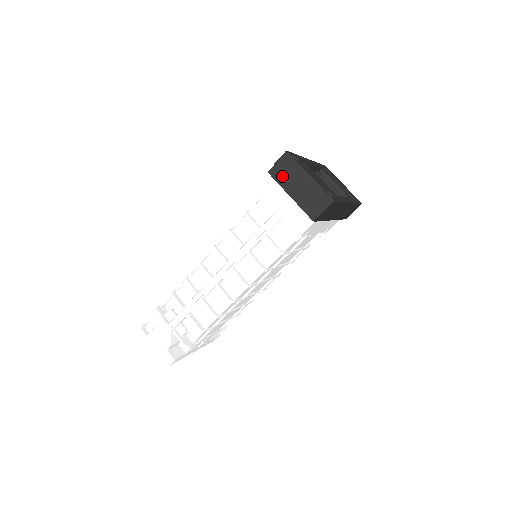
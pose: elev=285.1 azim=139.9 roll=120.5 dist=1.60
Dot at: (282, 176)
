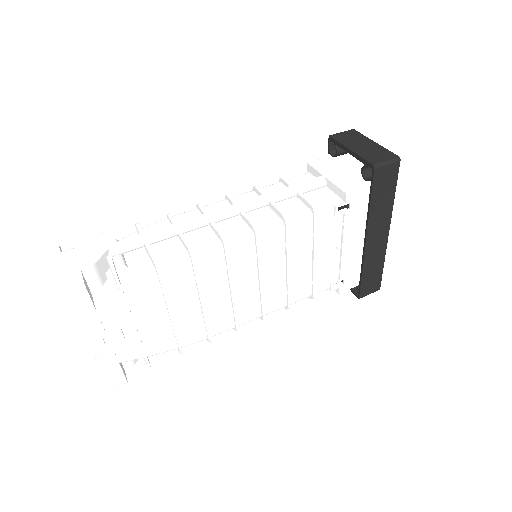
Dot at: (344, 139)
